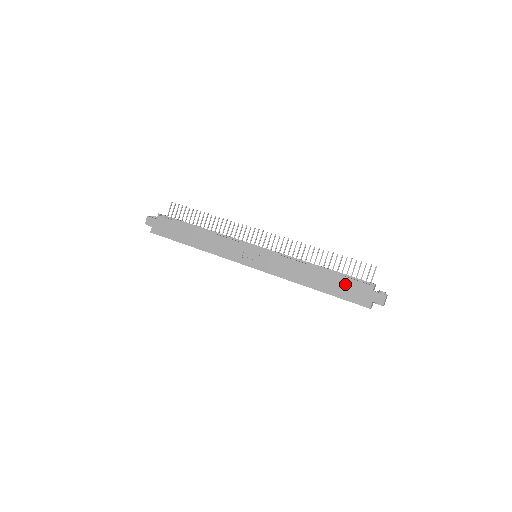
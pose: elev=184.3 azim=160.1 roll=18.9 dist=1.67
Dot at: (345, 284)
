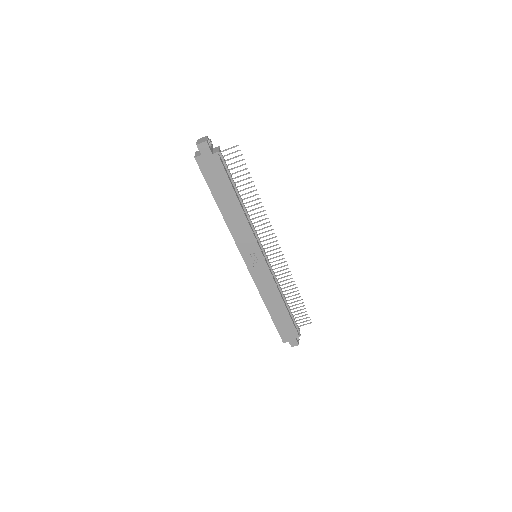
Dot at: (287, 323)
